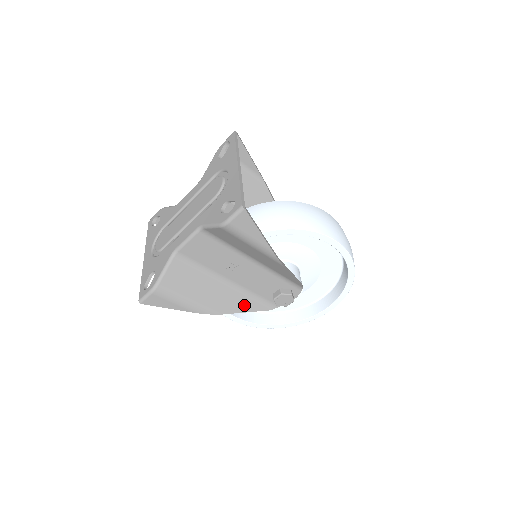
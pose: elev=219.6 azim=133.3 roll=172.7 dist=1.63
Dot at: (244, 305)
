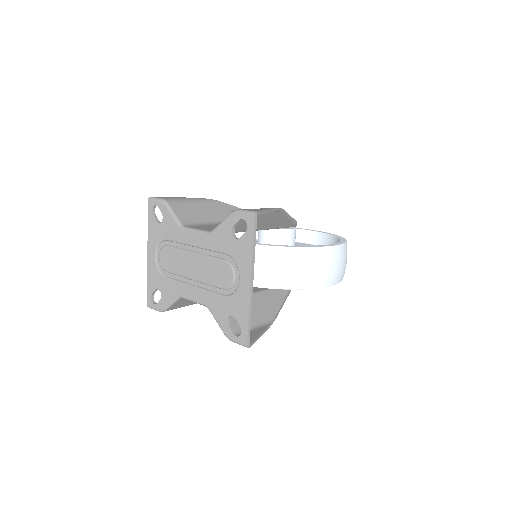
Dot at: occluded
